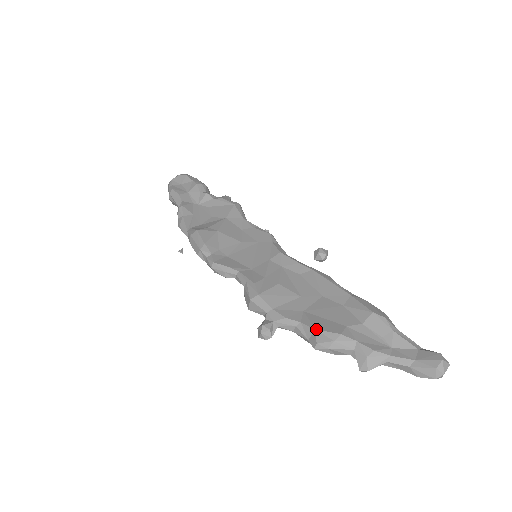
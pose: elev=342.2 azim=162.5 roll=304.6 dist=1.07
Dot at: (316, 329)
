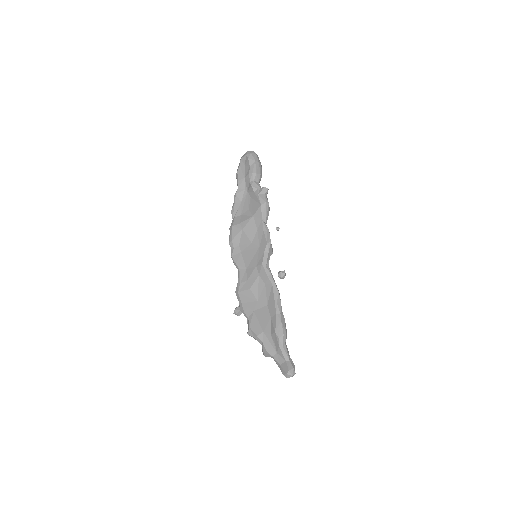
Dot at: (250, 327)
